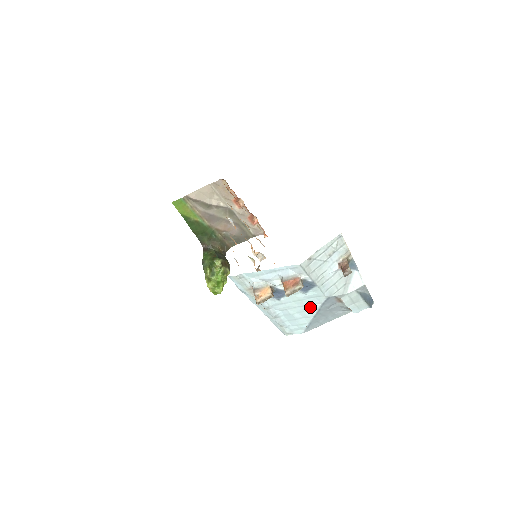
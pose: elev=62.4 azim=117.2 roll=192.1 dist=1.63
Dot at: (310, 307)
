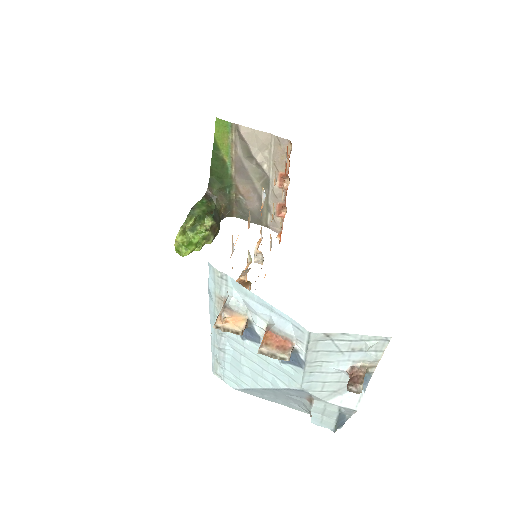
Dot at: (270, 377)
